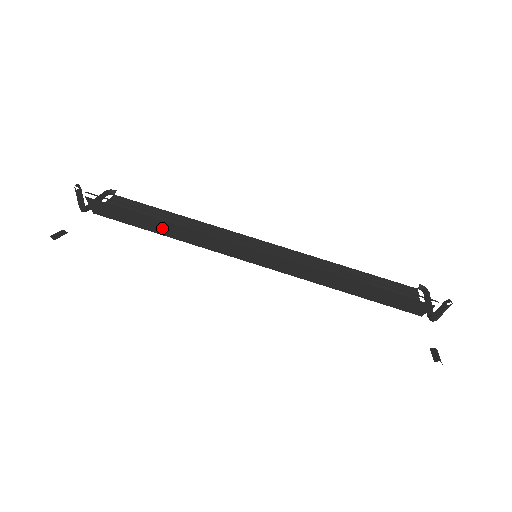
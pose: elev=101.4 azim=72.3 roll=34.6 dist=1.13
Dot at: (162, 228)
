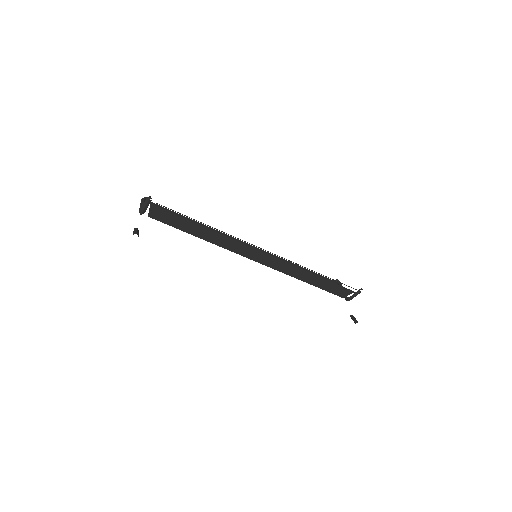
Dot at: (202, 233)
